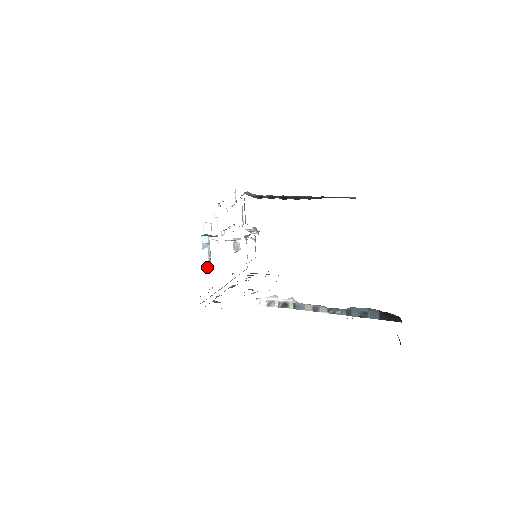
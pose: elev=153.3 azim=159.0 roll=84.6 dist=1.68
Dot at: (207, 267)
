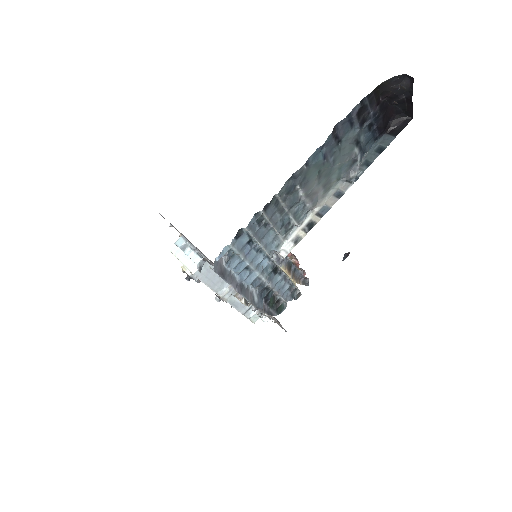
Dot at: (199, 261)
